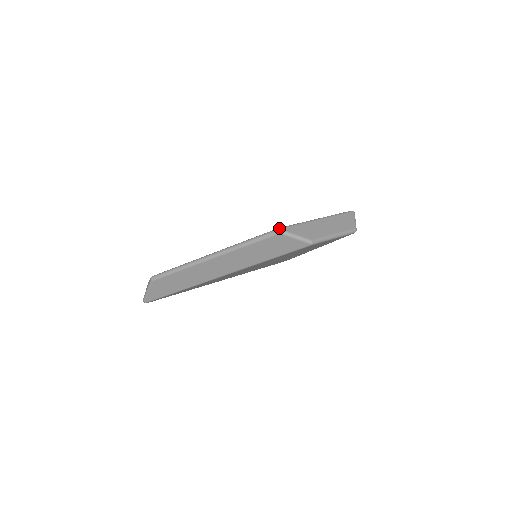
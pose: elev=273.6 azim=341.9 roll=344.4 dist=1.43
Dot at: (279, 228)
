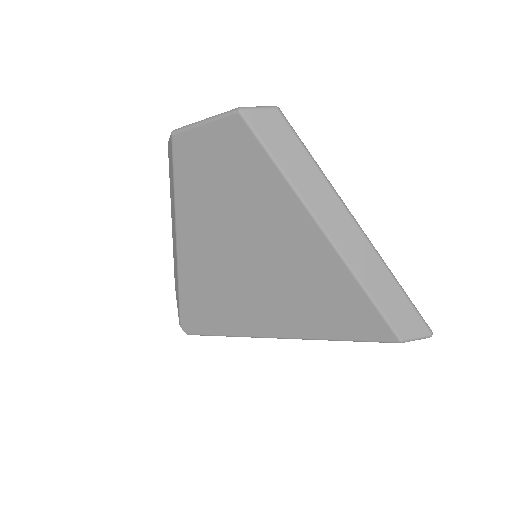
Dot at: occluded
